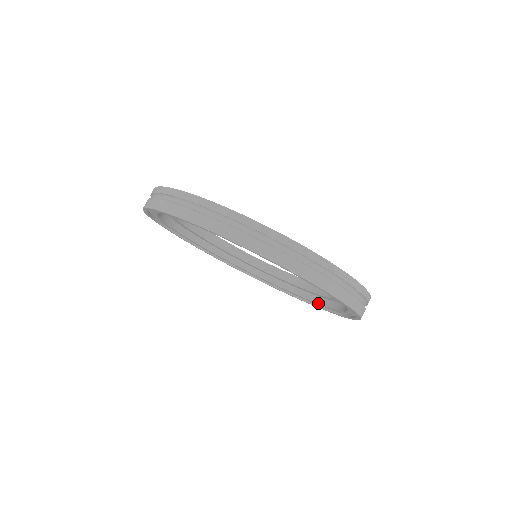
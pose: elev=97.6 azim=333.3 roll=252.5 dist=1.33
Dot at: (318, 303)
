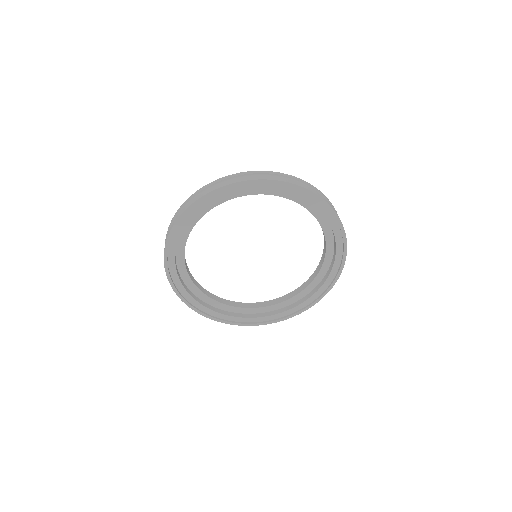
Dot at: (332, 268)
